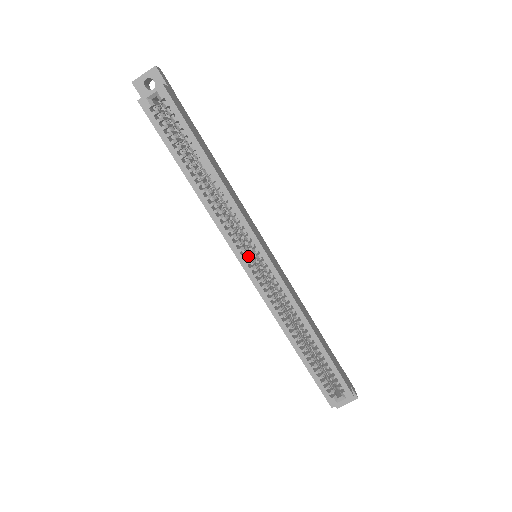
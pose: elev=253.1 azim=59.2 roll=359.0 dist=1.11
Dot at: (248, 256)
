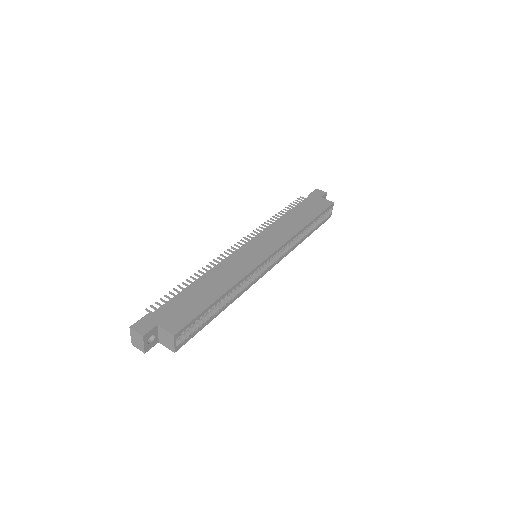
Dot at: occluded
